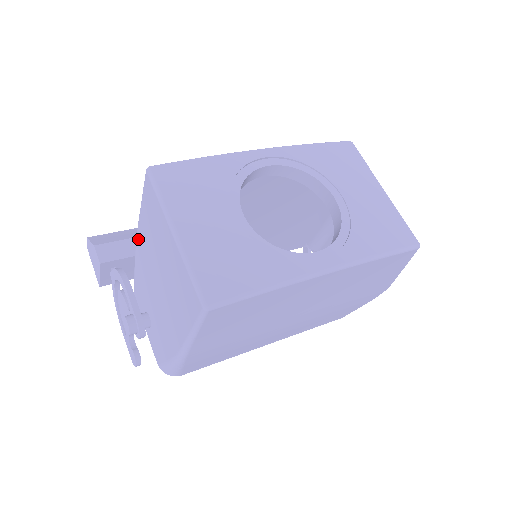
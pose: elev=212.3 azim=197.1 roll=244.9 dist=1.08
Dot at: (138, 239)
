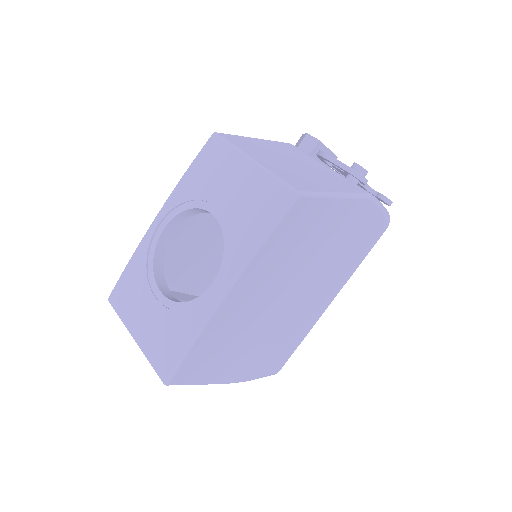
Dot at: occluded
